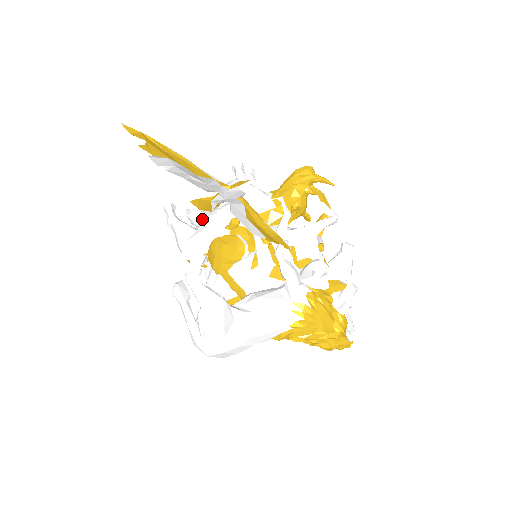
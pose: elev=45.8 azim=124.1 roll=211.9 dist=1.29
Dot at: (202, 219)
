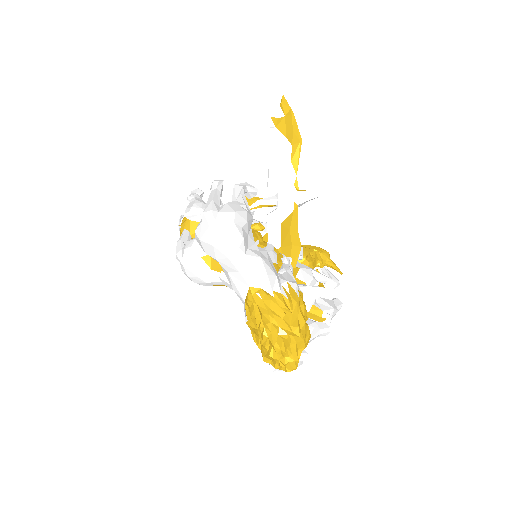
Dot at: occluded
